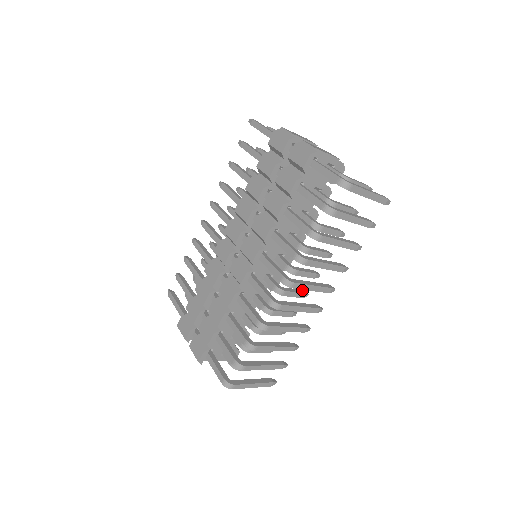
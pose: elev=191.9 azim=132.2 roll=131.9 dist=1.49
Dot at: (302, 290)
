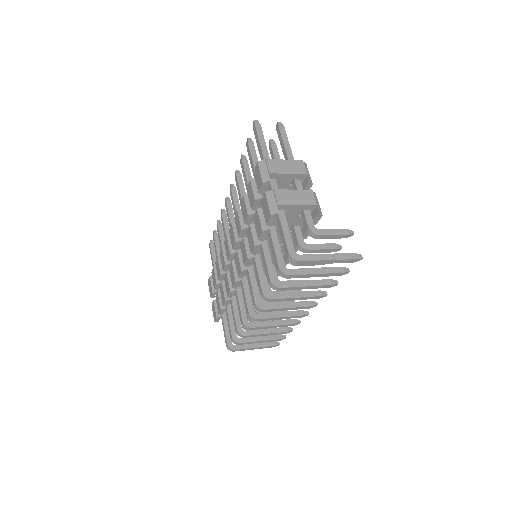
Dot at: (297, 290)
